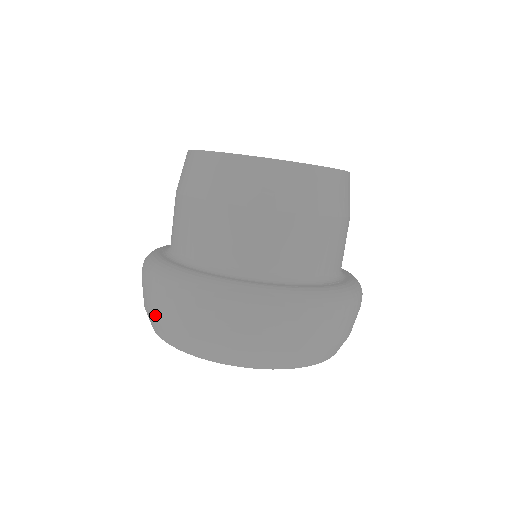
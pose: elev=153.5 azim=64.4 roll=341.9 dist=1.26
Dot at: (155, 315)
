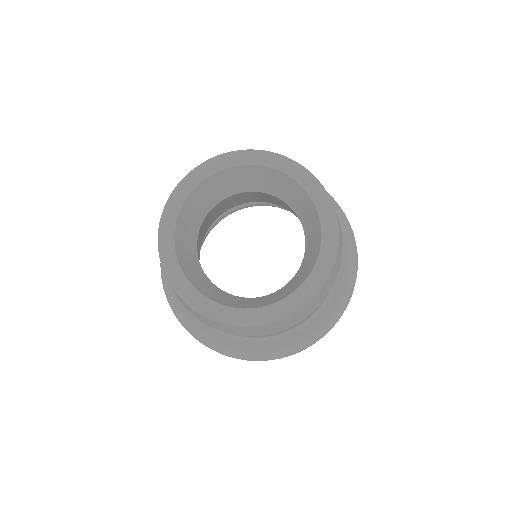
Dot at: occluded
